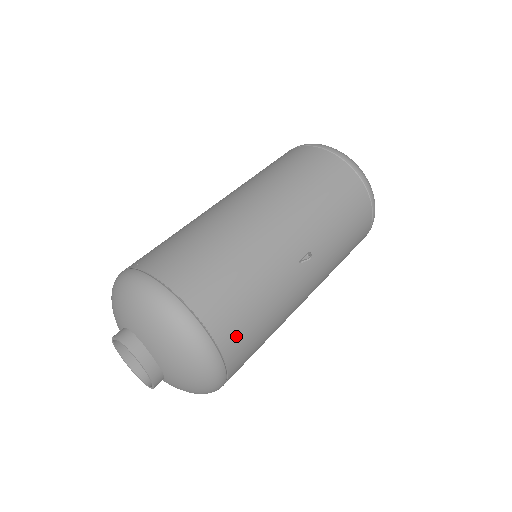
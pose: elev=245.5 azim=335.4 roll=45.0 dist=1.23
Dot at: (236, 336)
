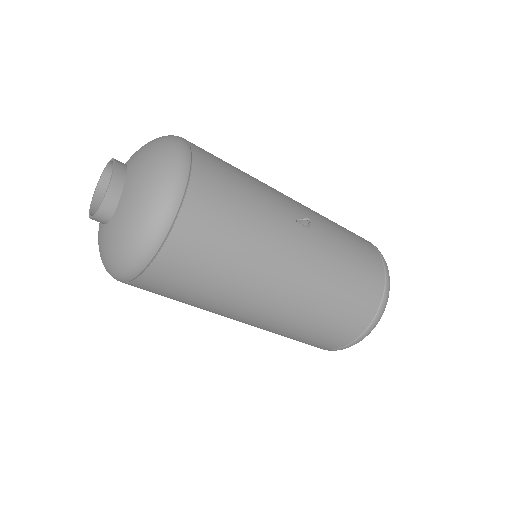
Dot at: (211, 187)
